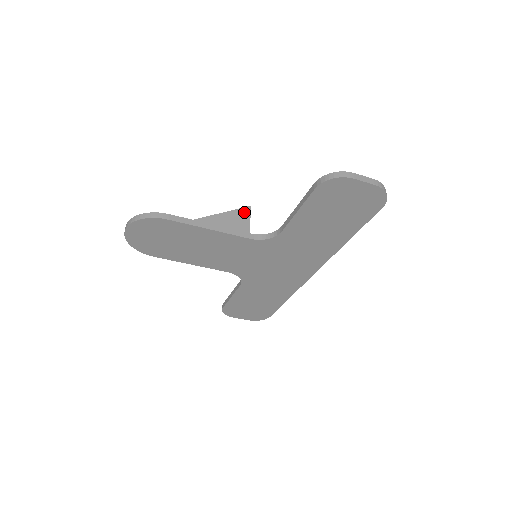
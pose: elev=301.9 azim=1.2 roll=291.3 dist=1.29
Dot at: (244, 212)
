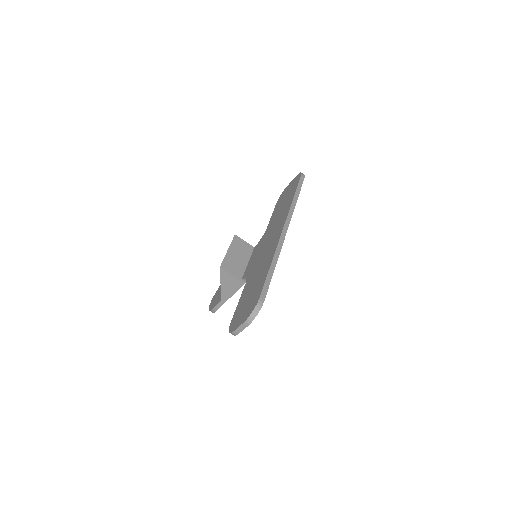
Dot at: (224, 274)
